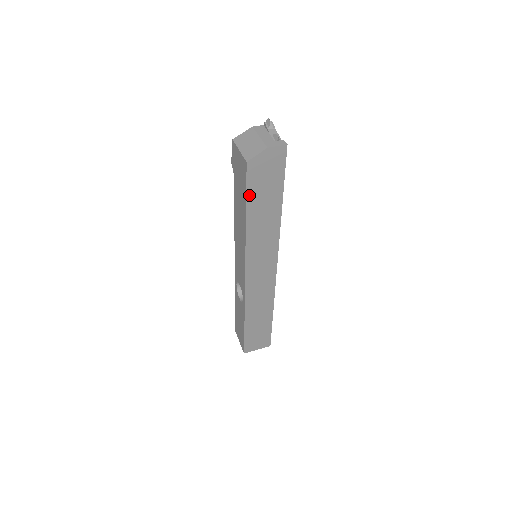
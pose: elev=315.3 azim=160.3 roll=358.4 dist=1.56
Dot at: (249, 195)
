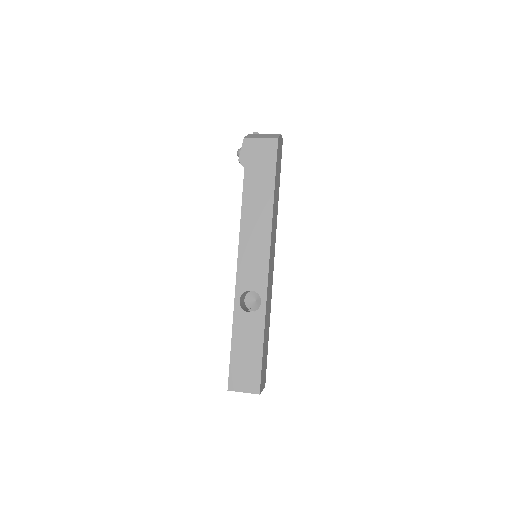
Dot at: (276, 169)
